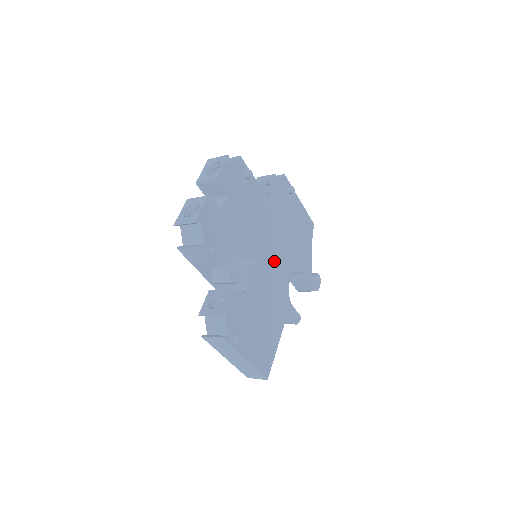
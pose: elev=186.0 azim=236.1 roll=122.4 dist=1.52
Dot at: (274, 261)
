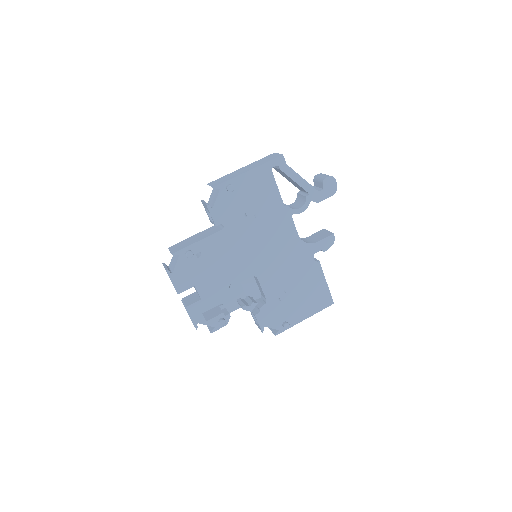
Dot at: (270, 250)
